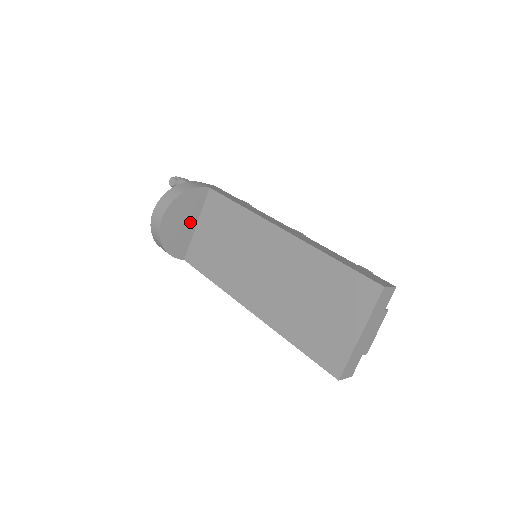
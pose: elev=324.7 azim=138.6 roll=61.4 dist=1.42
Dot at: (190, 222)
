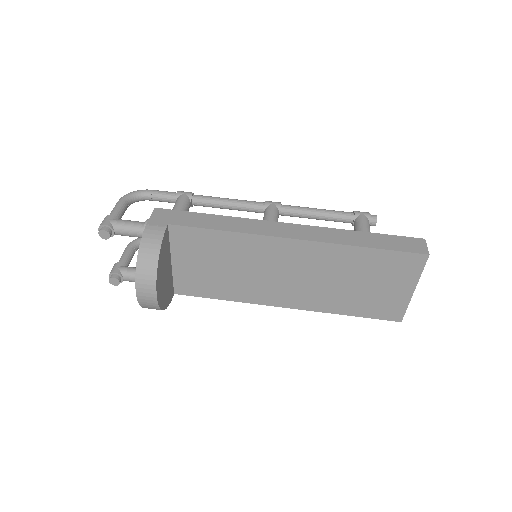
Dot at: (168, 267)
